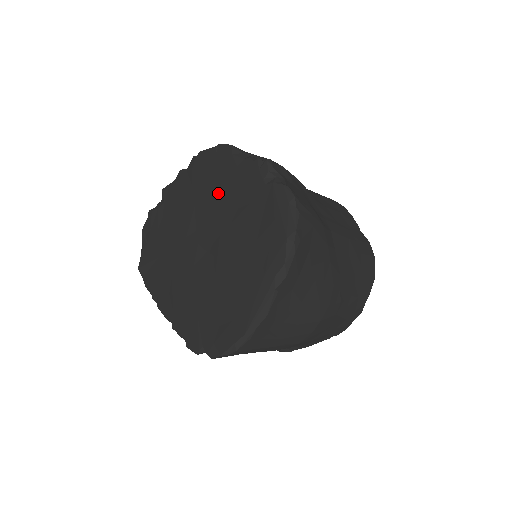
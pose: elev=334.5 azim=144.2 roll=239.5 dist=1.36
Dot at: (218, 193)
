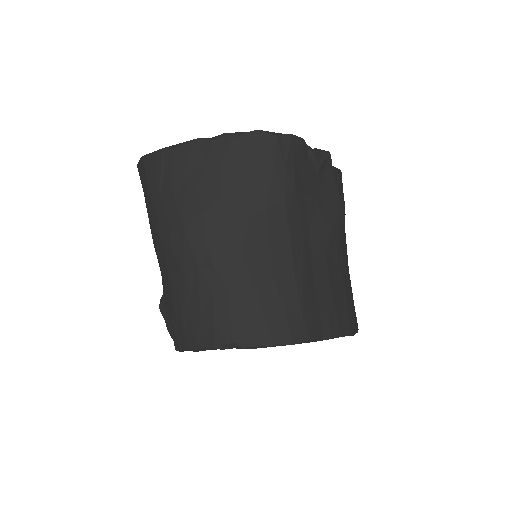
Dot at: occluded
